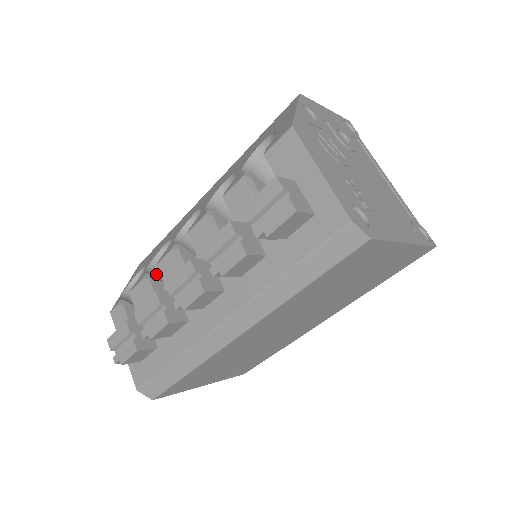
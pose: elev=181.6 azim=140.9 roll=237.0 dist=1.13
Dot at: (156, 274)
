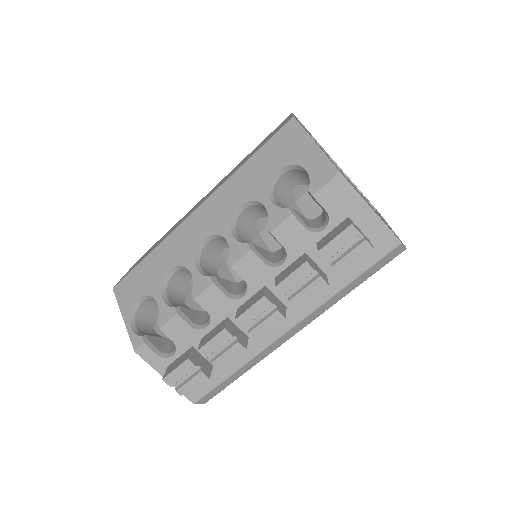
Dot at: (172, 301)
